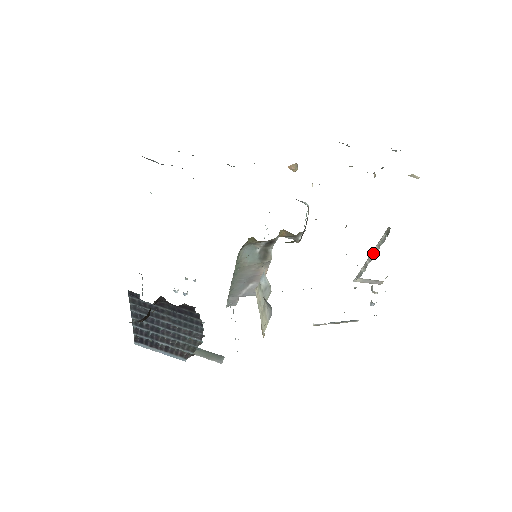
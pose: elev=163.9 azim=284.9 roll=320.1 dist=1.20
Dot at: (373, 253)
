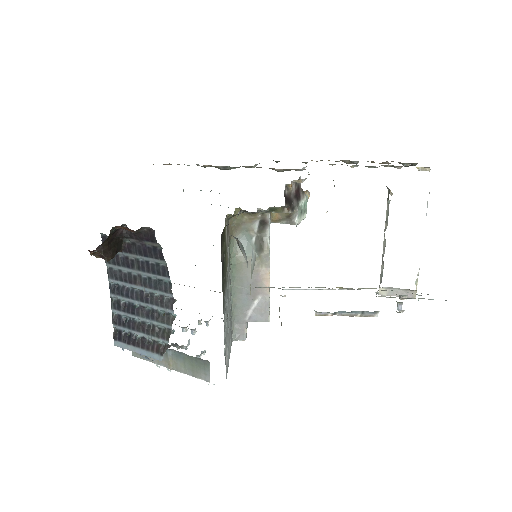
Dot at: (384, 236)
